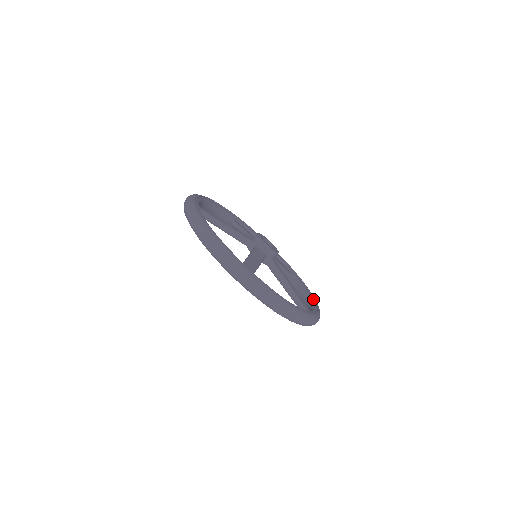
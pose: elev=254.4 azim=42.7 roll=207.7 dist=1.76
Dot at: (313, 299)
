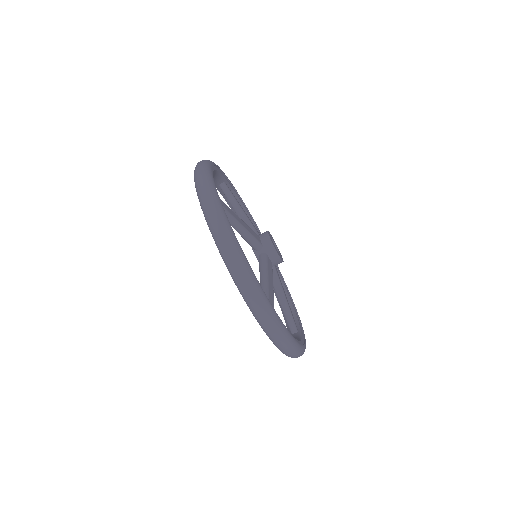
Dot at: occluded
